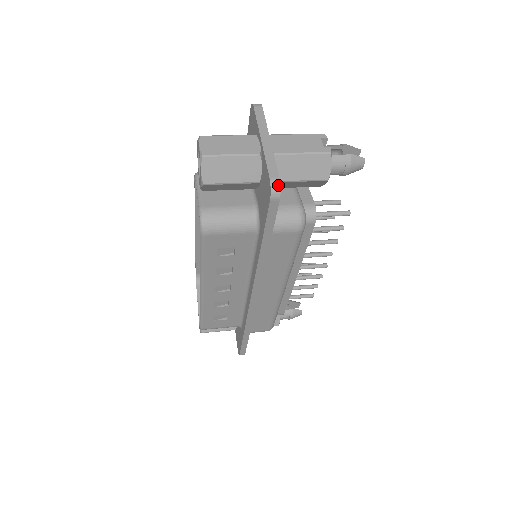
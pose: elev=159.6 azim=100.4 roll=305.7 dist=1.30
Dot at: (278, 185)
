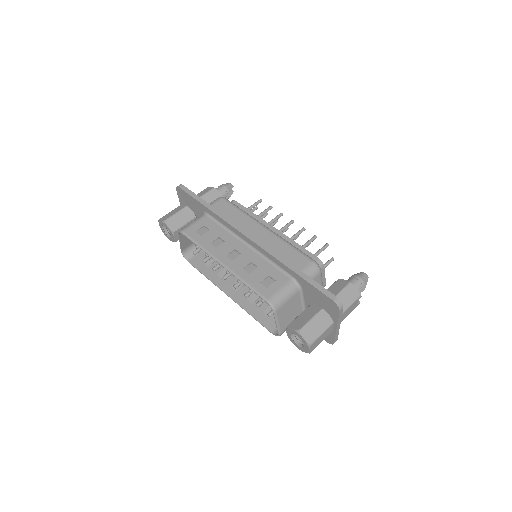
Dot at: occluded
